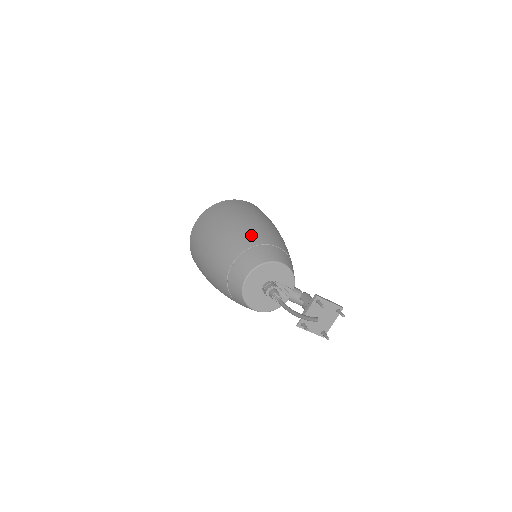
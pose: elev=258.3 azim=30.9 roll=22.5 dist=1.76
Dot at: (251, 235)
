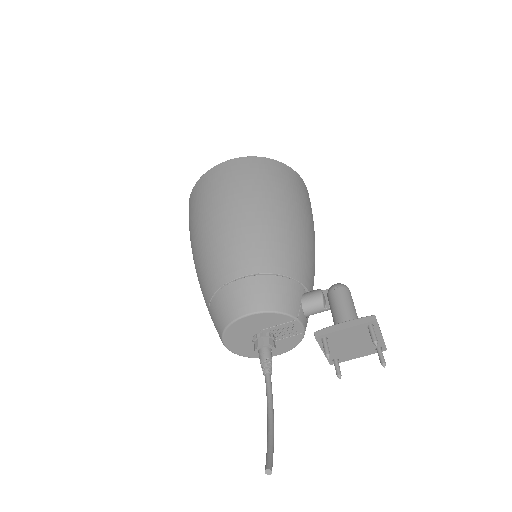
Dot at: (207, 274)
